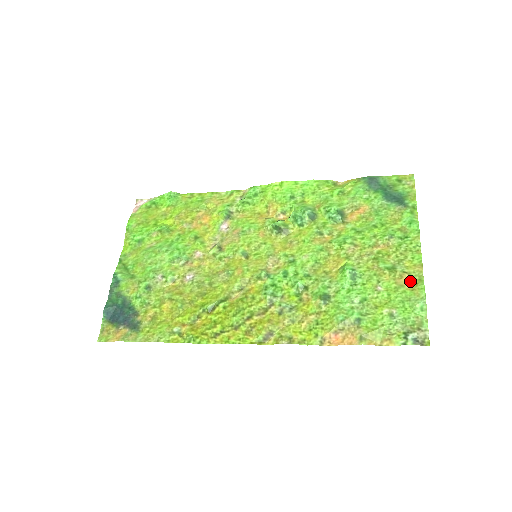
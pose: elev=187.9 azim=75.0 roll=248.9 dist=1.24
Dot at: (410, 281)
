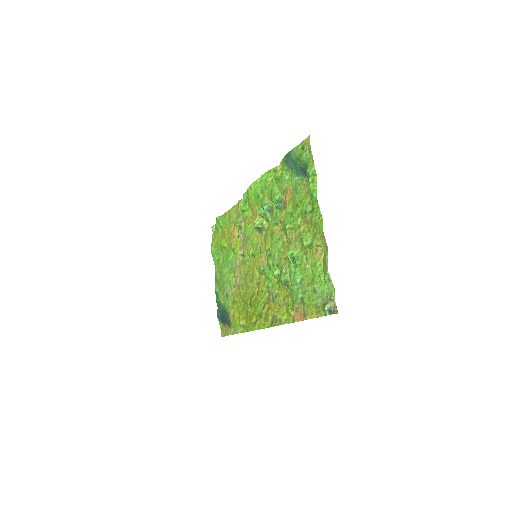
Dot at: (322, 253)
